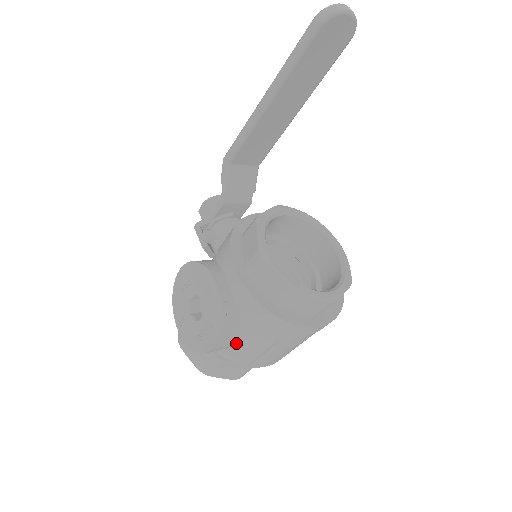
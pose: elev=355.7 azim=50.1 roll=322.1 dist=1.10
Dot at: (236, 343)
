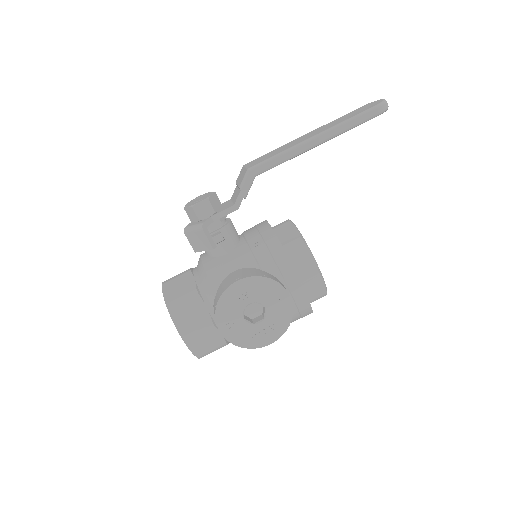
Dot at: occluded
